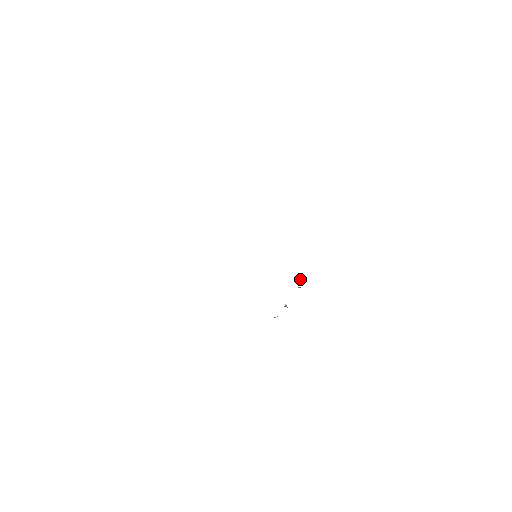
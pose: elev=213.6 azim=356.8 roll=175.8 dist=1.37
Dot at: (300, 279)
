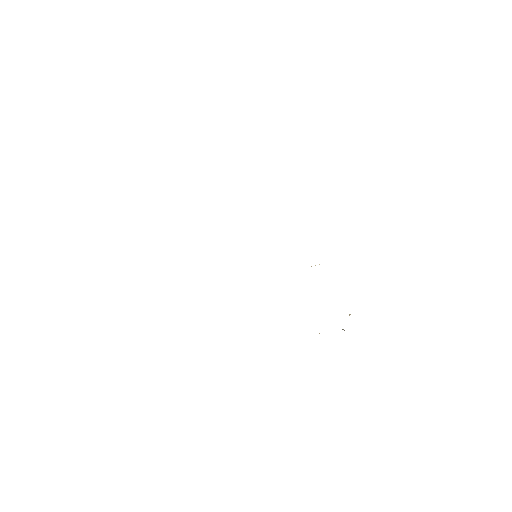
Dot at: occluded
